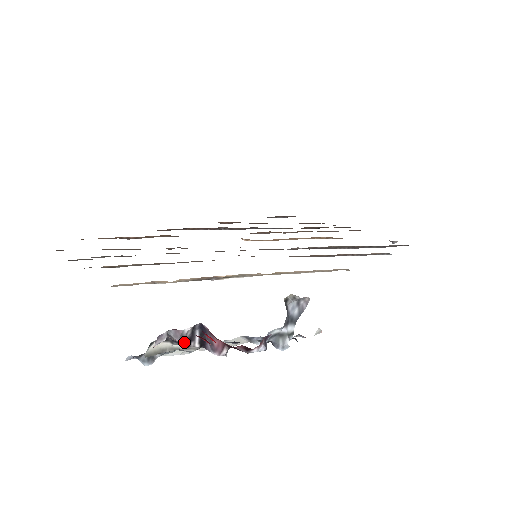
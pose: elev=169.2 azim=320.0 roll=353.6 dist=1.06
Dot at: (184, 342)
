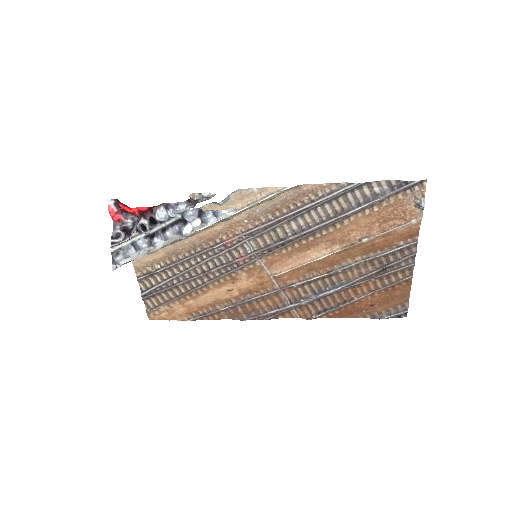
Dot at: (129, 232)
